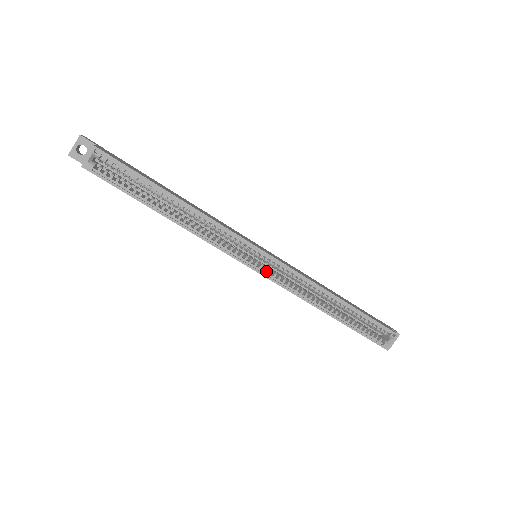
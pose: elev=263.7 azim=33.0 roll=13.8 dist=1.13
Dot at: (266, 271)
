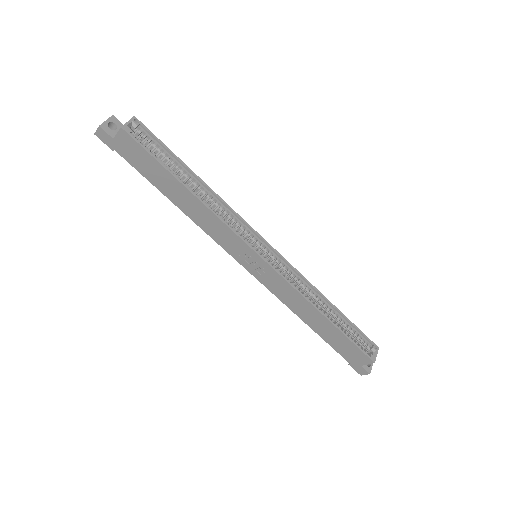
Dot at: (267, 268)
